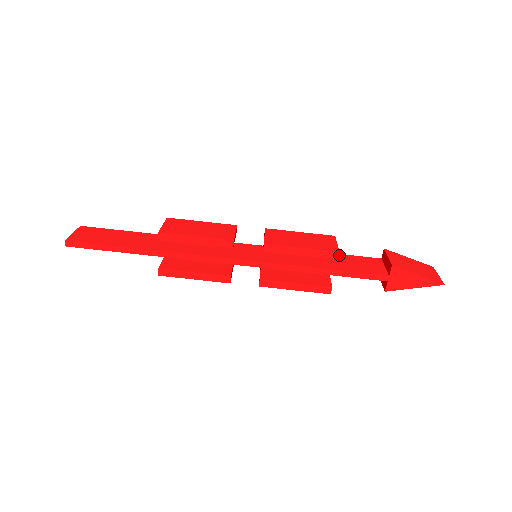
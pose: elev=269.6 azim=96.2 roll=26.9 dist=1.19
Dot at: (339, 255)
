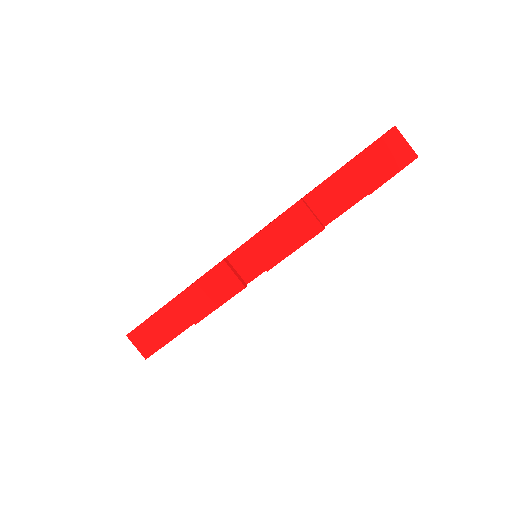
Dot at: (311, 195)
